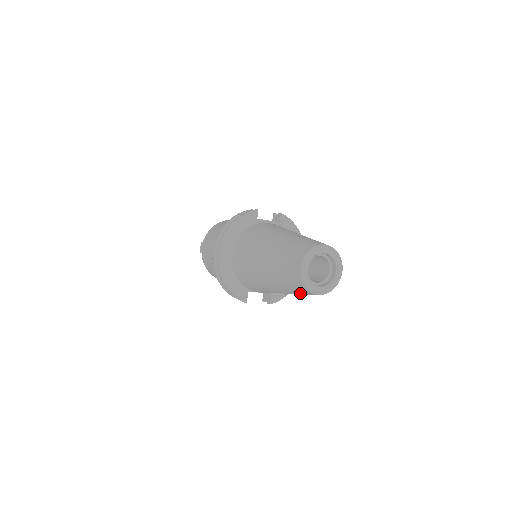
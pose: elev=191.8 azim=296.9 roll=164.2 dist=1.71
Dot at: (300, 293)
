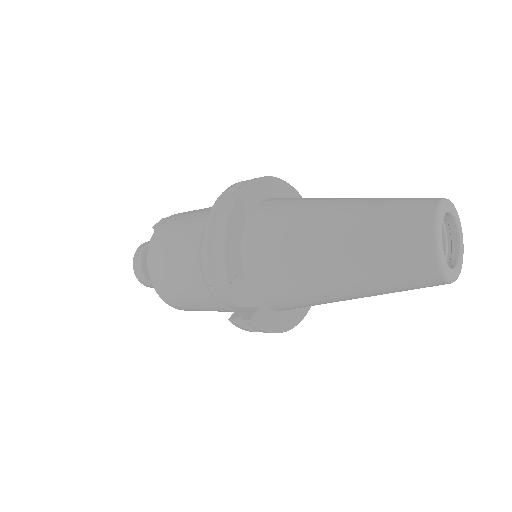
Dot at: (393, 261)
